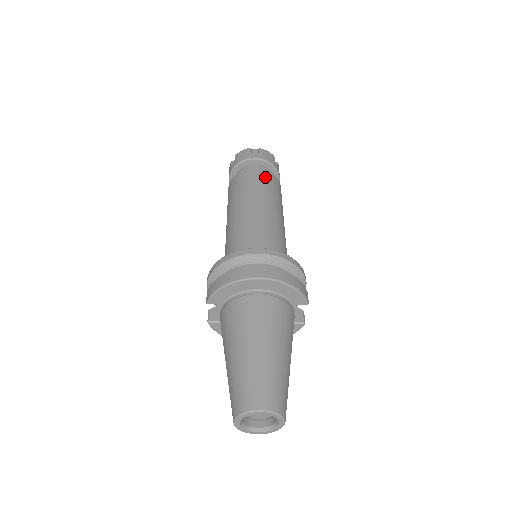
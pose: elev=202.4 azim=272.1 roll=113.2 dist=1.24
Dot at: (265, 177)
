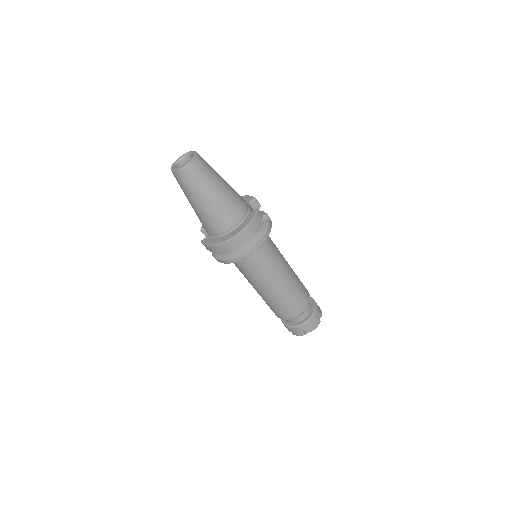
Dot at: occluded
